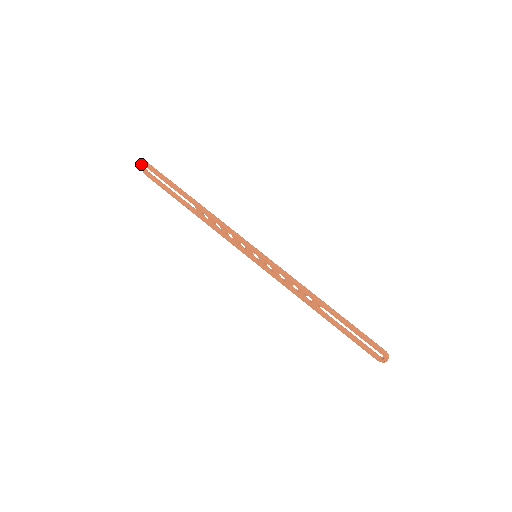
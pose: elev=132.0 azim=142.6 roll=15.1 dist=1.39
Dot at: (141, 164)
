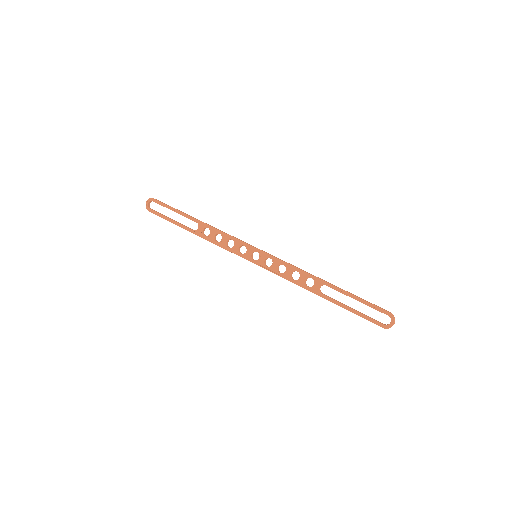
Dot at: (148, 199)
